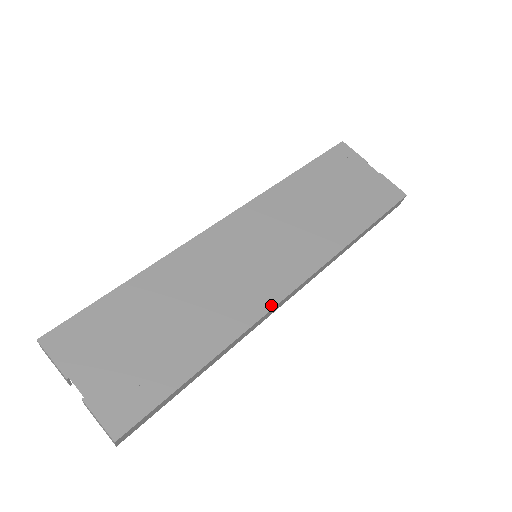
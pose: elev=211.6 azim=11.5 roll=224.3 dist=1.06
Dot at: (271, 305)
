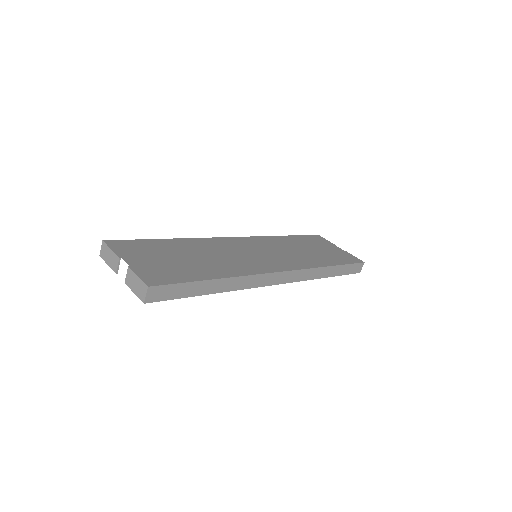
Dot at: (266, 272)
